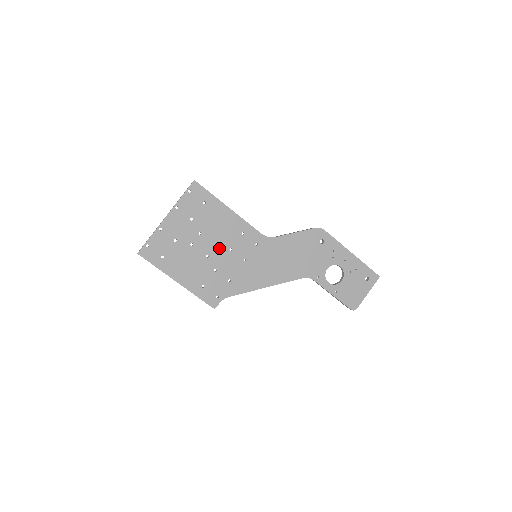
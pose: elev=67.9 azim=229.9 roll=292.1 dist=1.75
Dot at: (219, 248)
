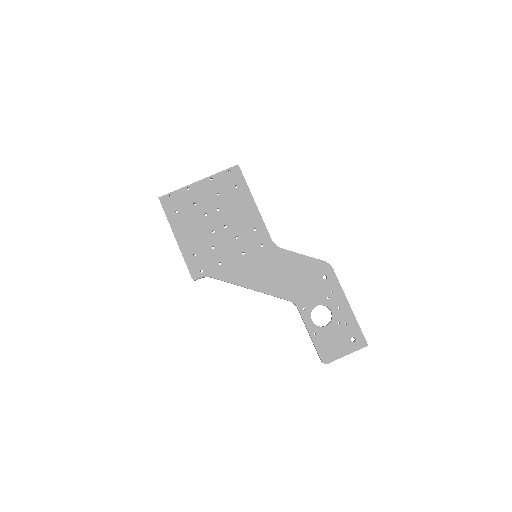
Dot at: (227, 230)
